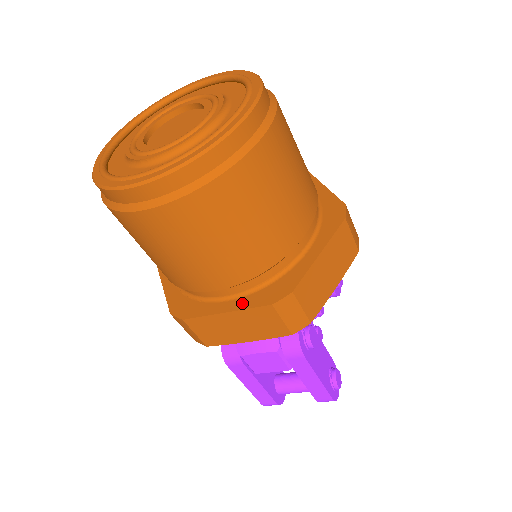
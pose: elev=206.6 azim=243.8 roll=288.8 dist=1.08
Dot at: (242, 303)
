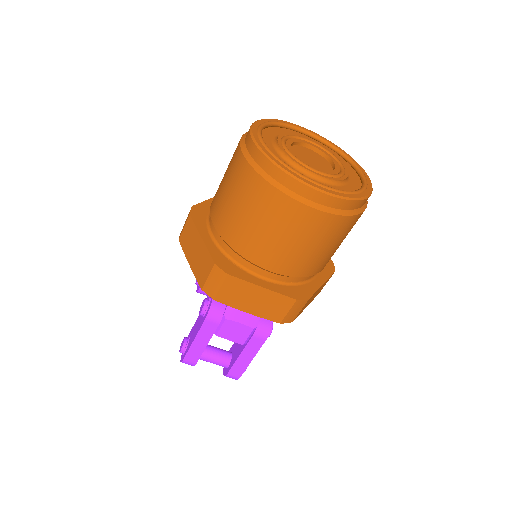
Dot at: (275, 287)
